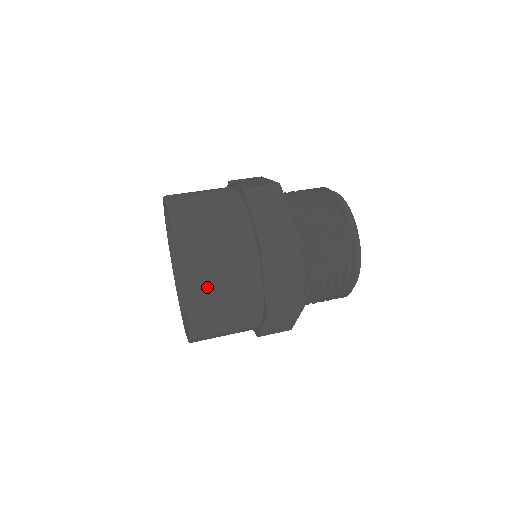
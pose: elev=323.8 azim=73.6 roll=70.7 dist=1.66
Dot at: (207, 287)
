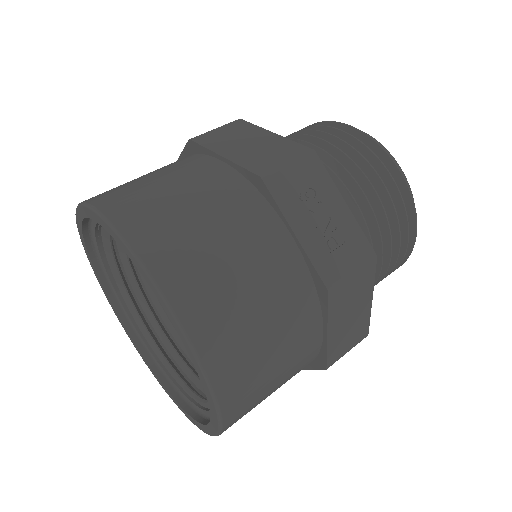
Dot at: (204, 278)
